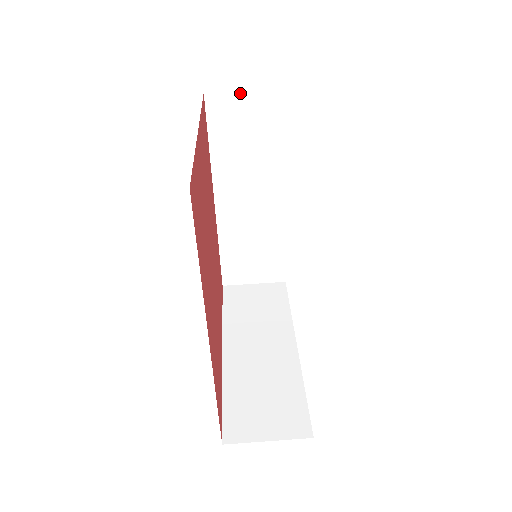
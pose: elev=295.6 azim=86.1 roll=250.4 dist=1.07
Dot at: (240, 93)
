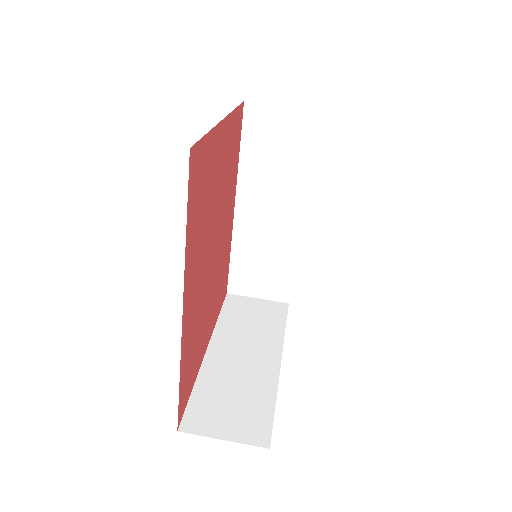
Dot at: (277, 107)
